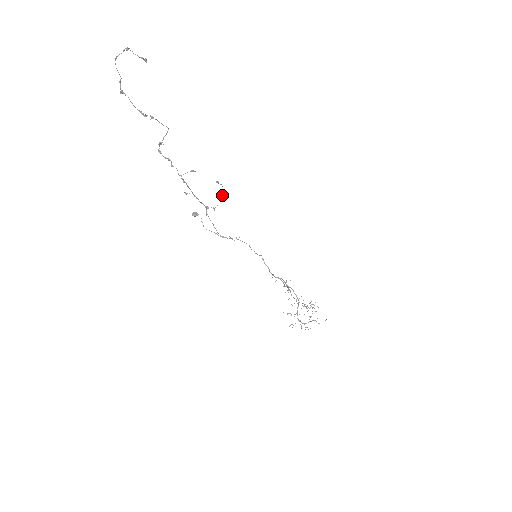
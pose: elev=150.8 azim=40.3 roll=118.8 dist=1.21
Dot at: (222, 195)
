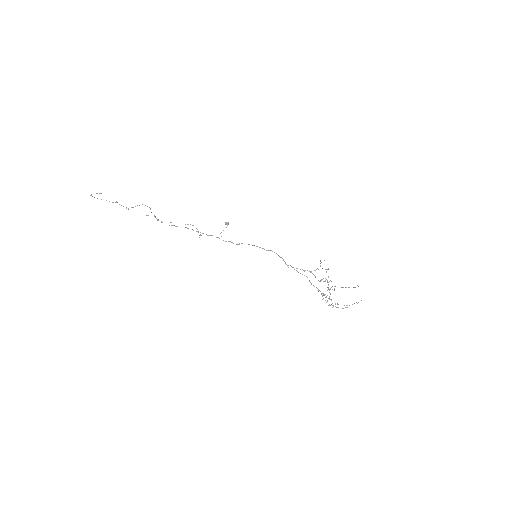
Dot at: (197, 229)
